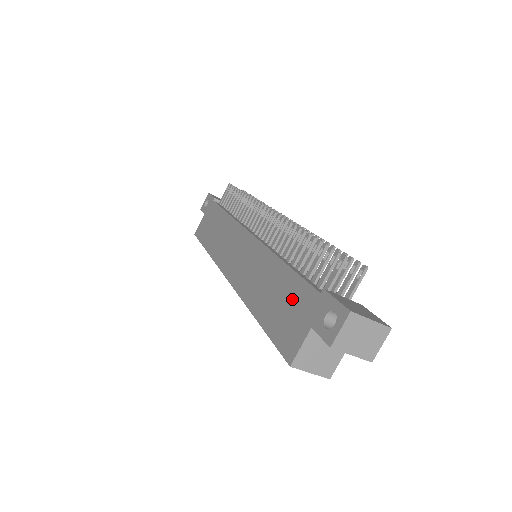
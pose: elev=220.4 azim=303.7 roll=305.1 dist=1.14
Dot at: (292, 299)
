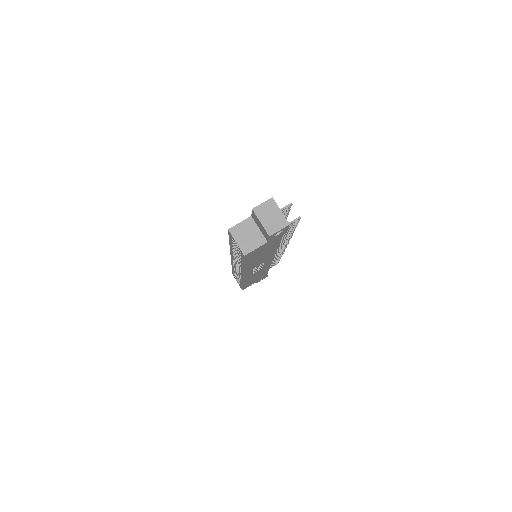
Dot at: occluded
